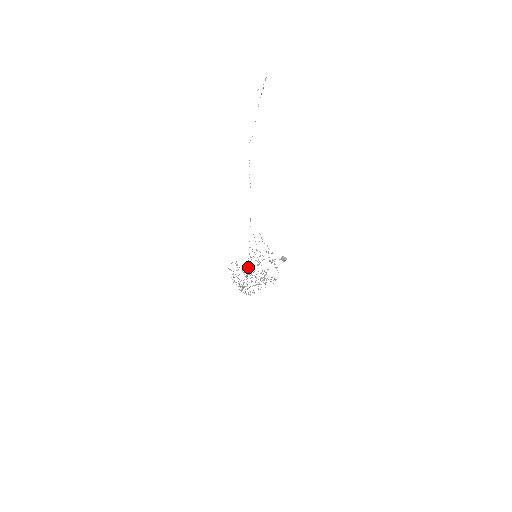
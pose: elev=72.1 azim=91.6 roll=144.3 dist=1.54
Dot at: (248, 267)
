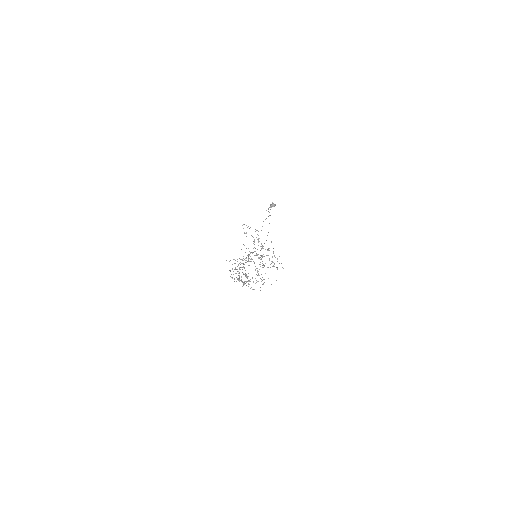
Dot at: occluded
